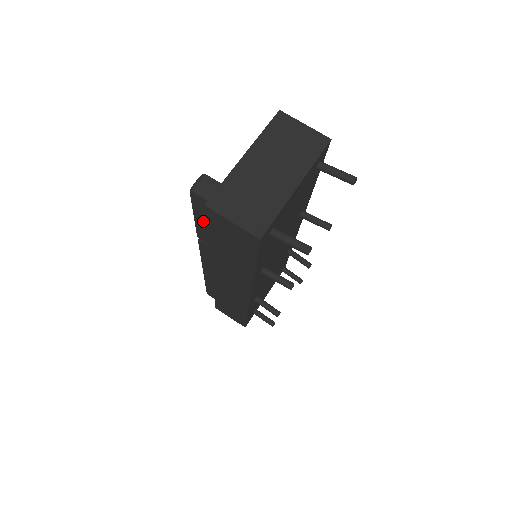
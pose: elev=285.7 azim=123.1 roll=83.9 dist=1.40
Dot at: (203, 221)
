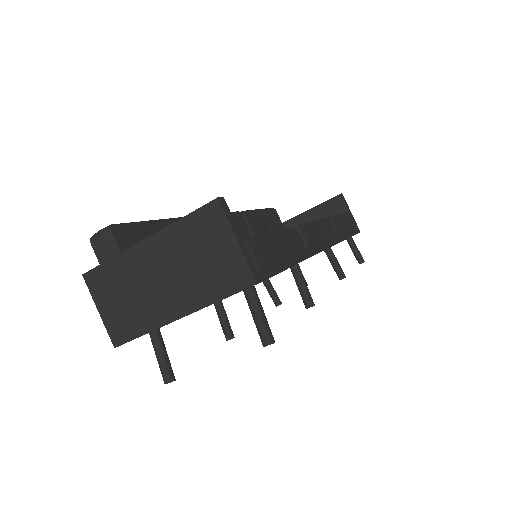
Dot at: occluded
